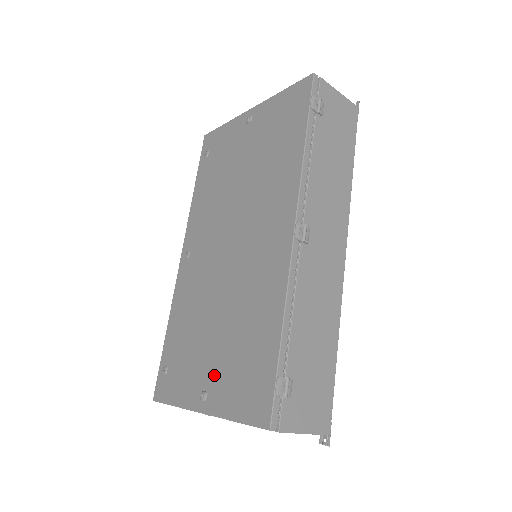
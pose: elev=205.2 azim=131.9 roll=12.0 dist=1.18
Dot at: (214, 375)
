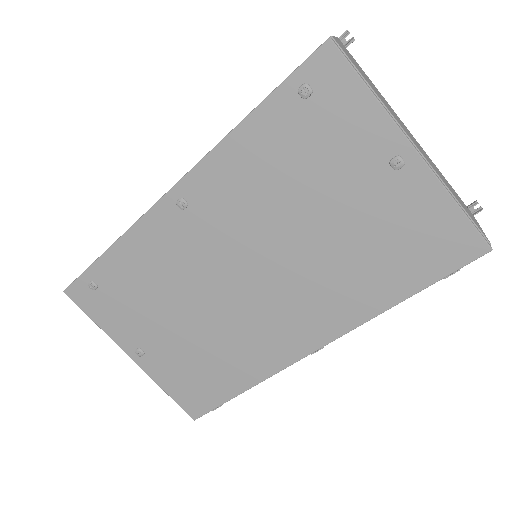
Dot at: (160, 351)
